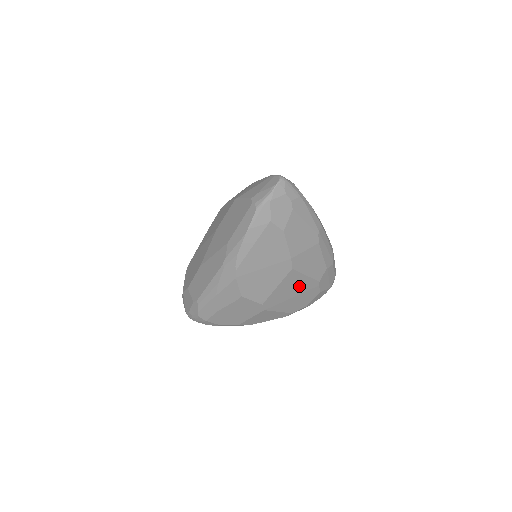
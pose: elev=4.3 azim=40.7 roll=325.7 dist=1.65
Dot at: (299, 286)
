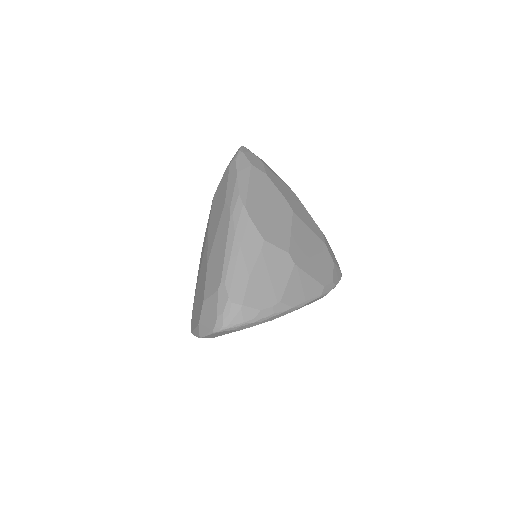
Dot at: (310, 241)
